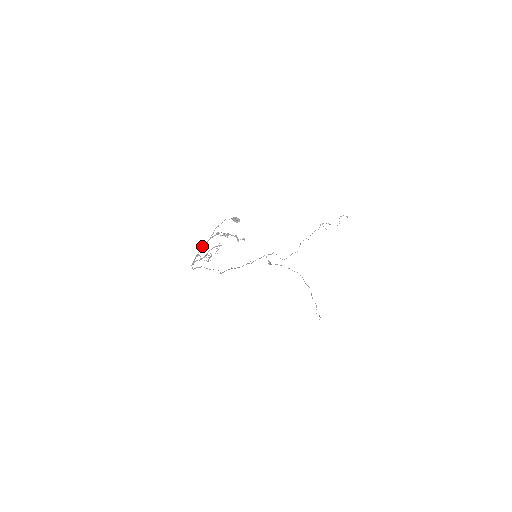
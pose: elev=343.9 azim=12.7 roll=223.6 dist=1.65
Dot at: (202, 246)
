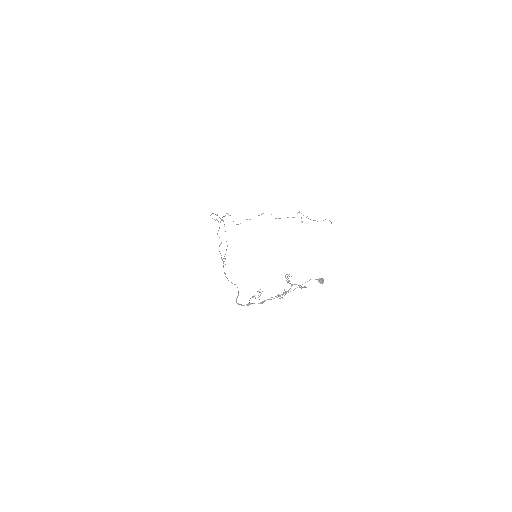
Dot at: occluded
